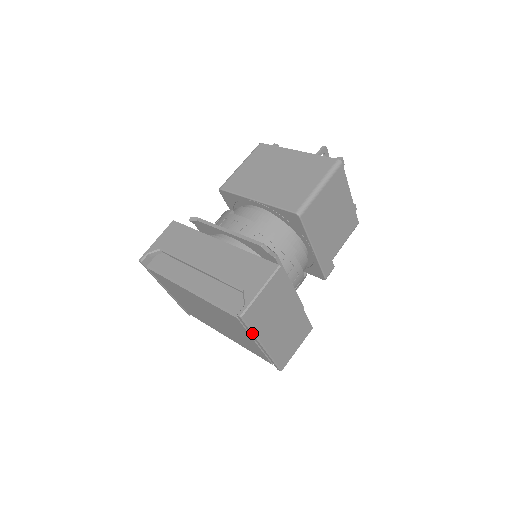
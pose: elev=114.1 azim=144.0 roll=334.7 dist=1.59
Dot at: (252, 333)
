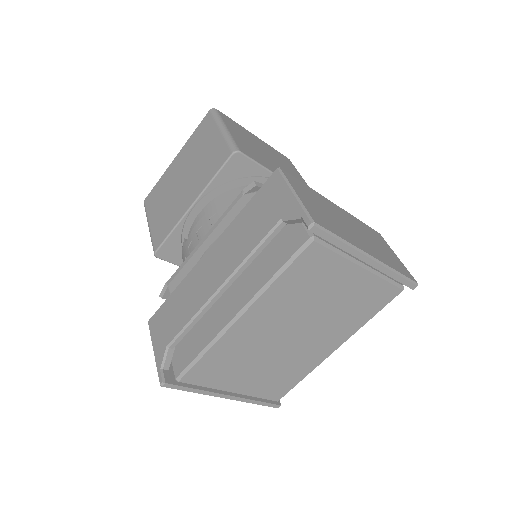
Dot at: (345, 244)
